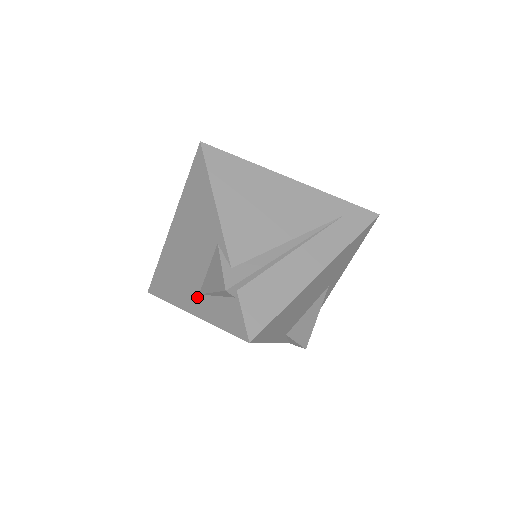
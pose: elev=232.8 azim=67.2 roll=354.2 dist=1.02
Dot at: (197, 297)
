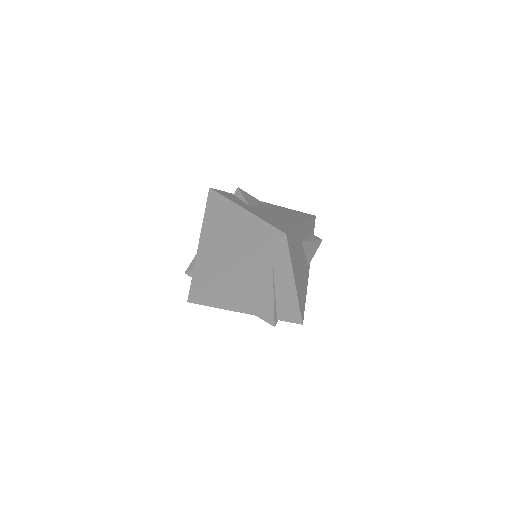
Dot at: occluded
